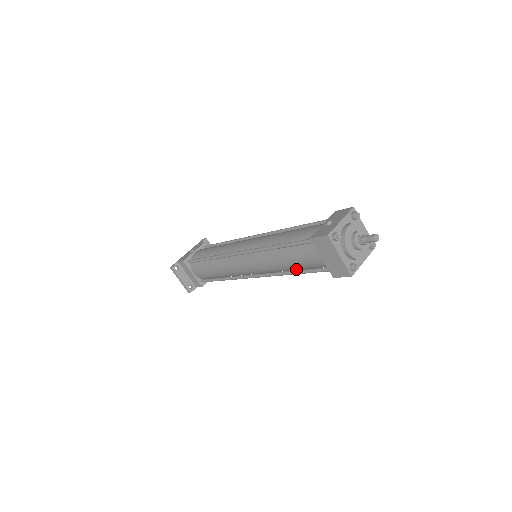
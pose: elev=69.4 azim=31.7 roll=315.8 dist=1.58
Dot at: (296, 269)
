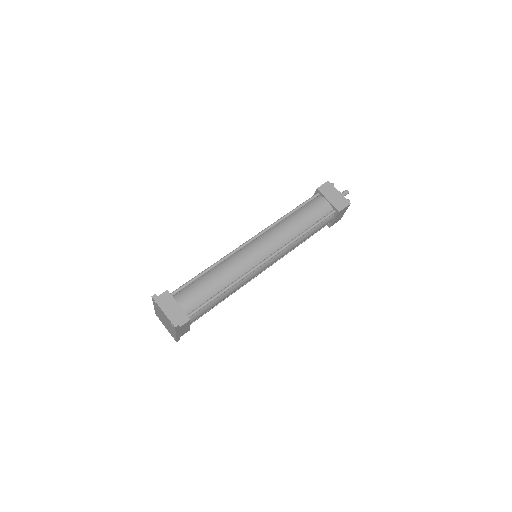
Dot at: (306, 229)
